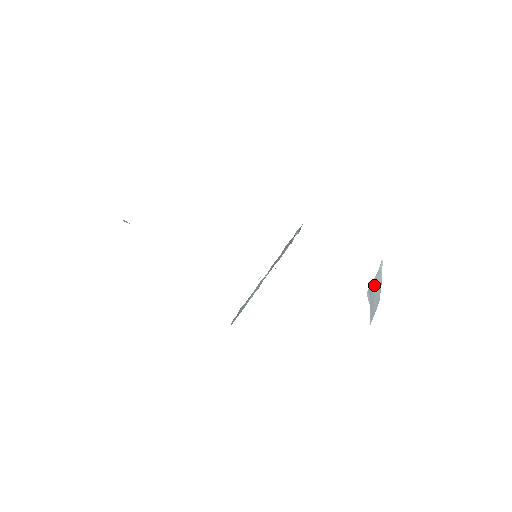
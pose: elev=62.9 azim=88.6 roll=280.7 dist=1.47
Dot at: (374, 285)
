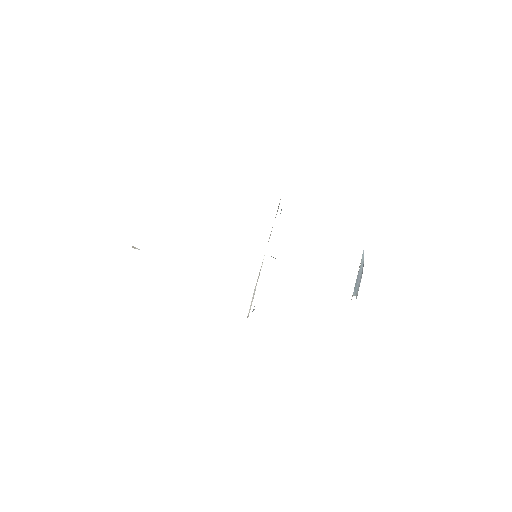
Dot at: (358, 277)
